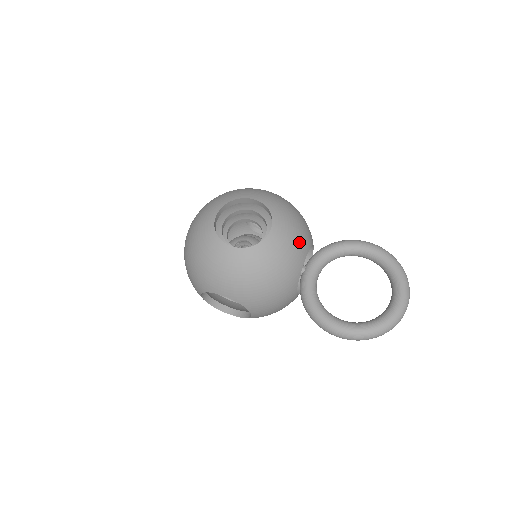
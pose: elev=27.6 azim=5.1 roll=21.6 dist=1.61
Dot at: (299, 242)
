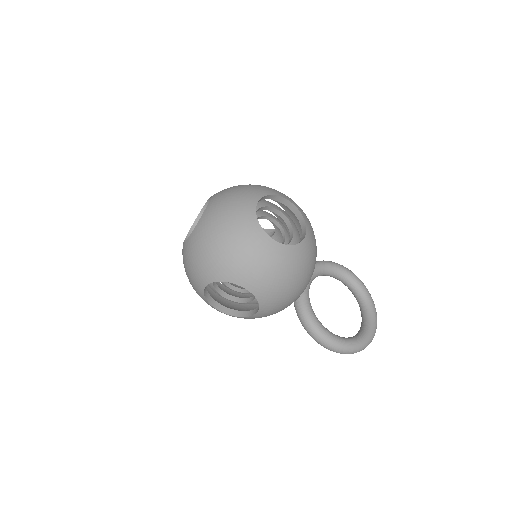
Dot at: (316, 252)
